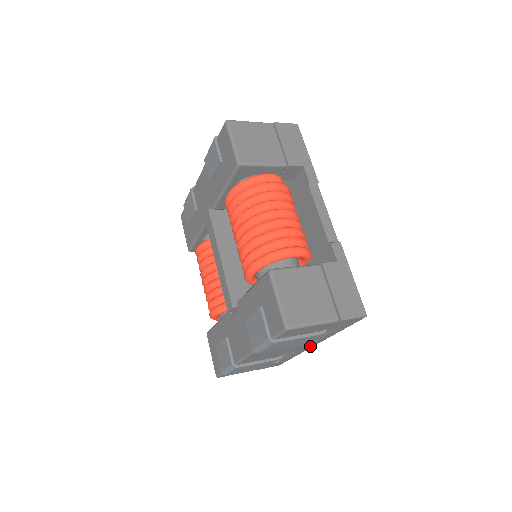
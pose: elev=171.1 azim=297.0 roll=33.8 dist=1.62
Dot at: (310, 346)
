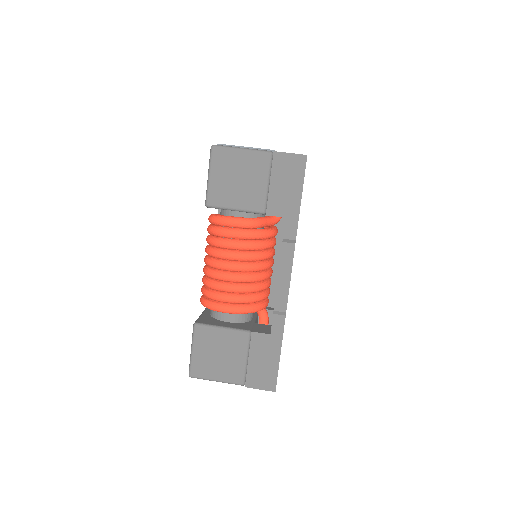
Dot at: occluded
